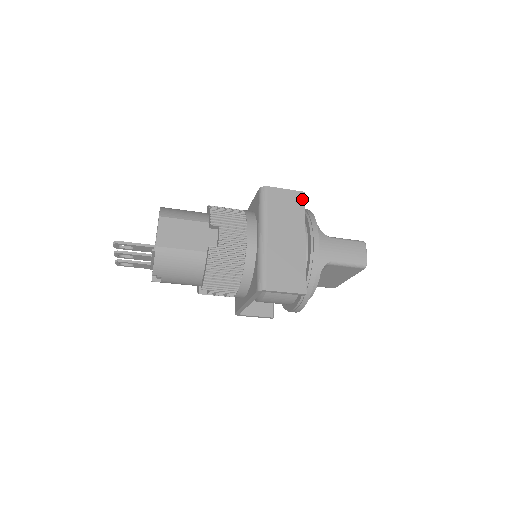
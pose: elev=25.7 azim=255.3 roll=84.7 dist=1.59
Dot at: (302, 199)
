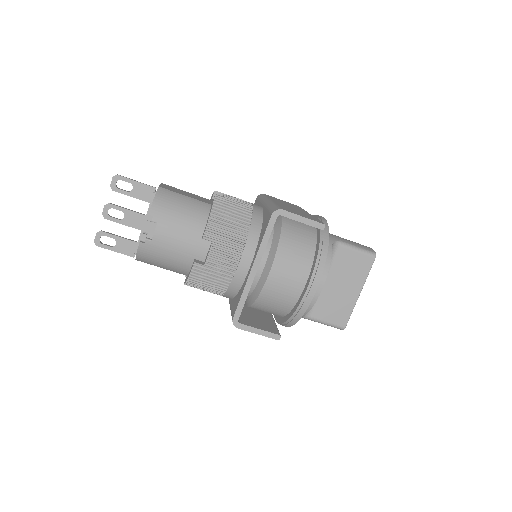
Dot at: (298, 206)
